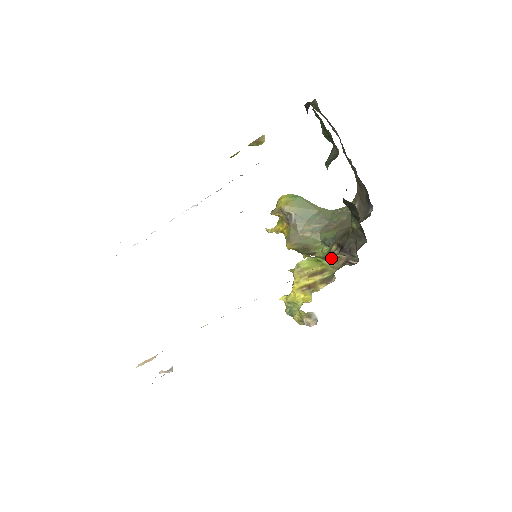
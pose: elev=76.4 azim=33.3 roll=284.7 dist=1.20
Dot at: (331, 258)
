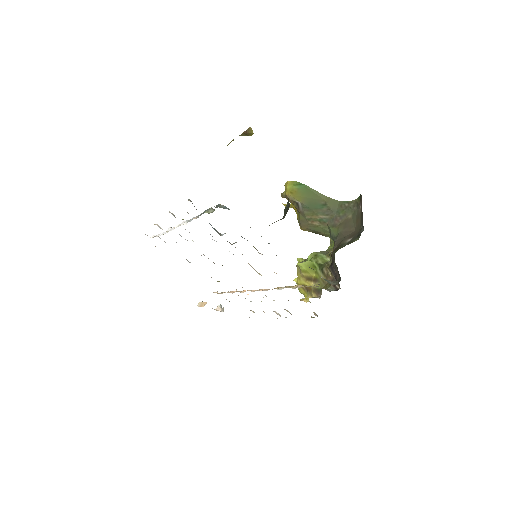
Dot at: (323, 270)
